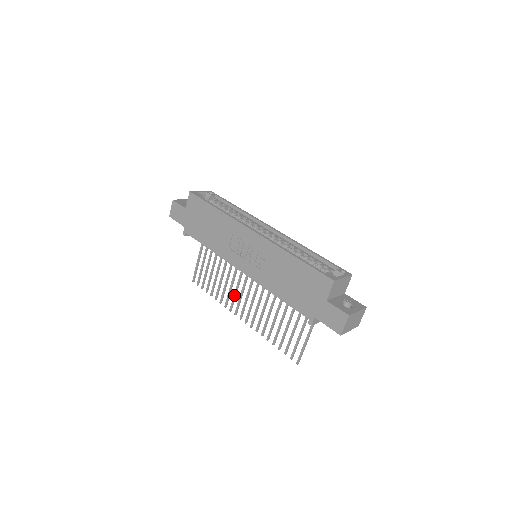
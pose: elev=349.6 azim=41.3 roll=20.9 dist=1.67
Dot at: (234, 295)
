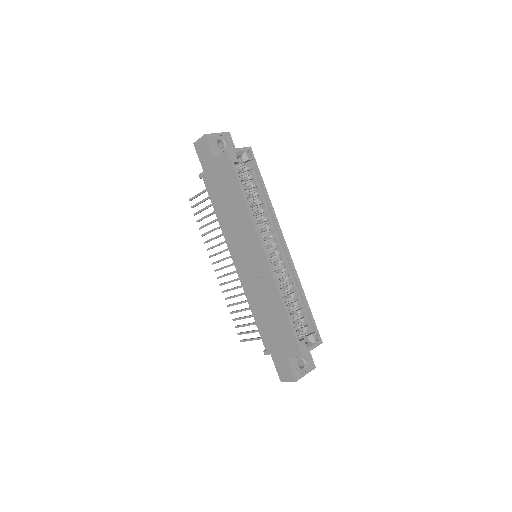
Dot at: (220, 252)
